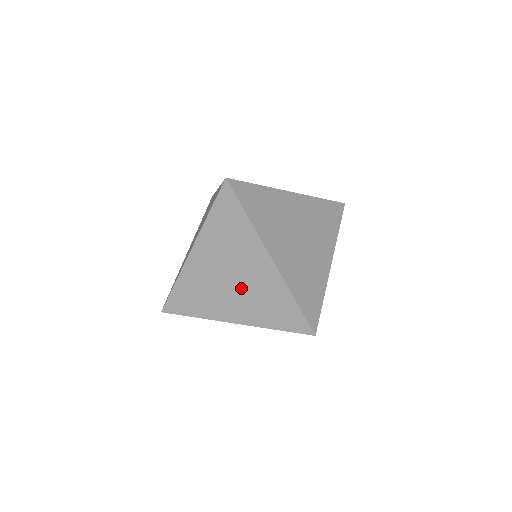
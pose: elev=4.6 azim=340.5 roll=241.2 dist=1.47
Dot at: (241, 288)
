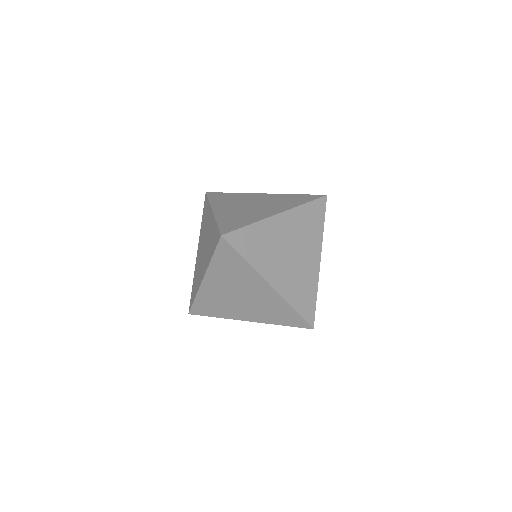
Dot at: (201, 256)
